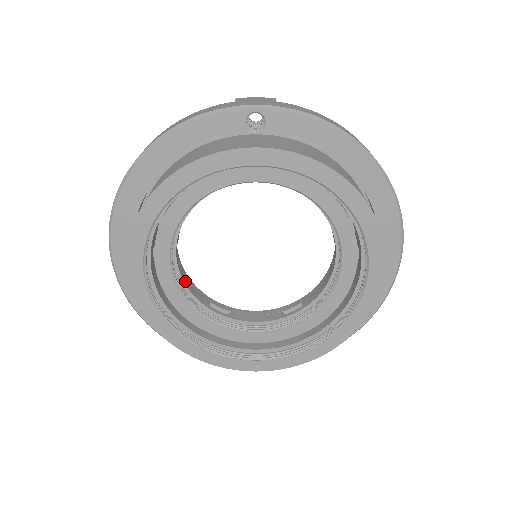
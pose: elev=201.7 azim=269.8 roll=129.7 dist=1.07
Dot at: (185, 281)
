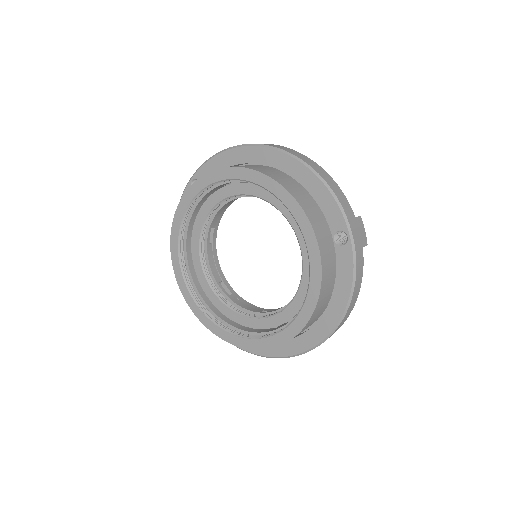
Dot at: (238, 303)
